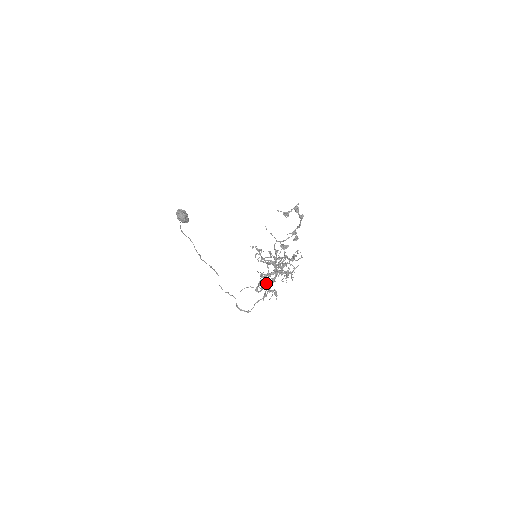
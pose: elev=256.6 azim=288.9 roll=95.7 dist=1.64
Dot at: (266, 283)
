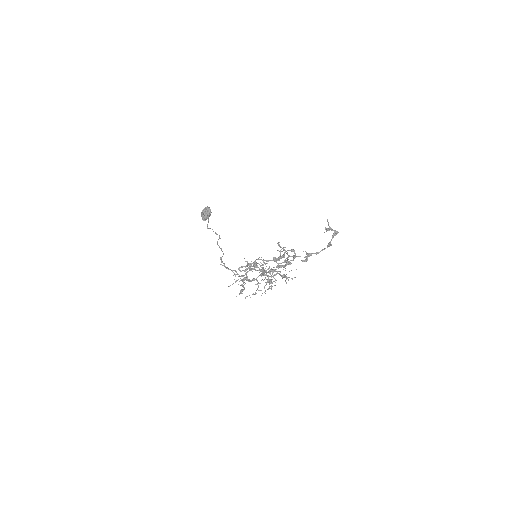
Dot at: (245, 277)
